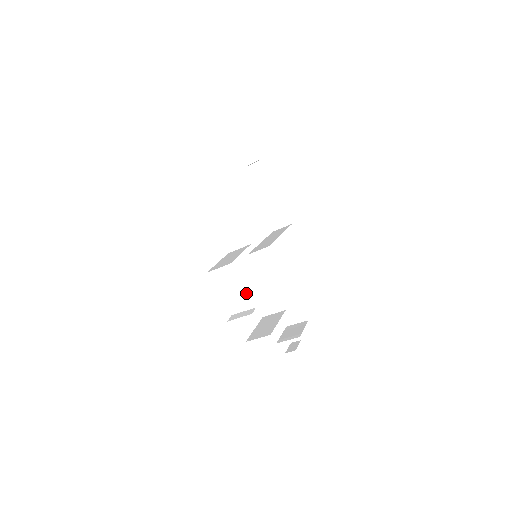
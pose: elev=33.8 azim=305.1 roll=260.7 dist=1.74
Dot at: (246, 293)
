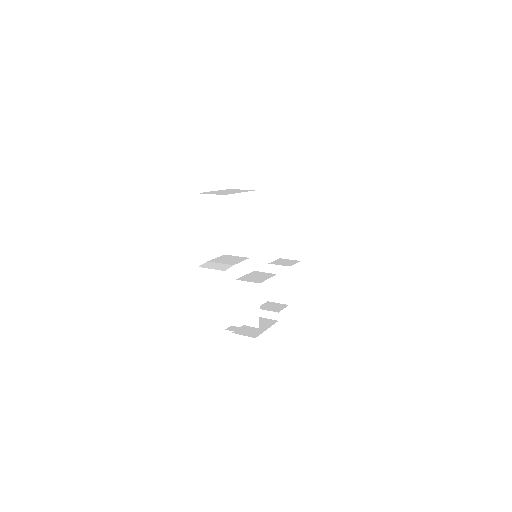
Dot at: occluded
